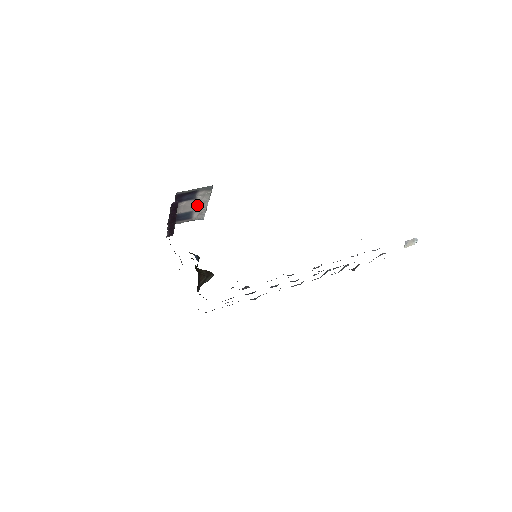
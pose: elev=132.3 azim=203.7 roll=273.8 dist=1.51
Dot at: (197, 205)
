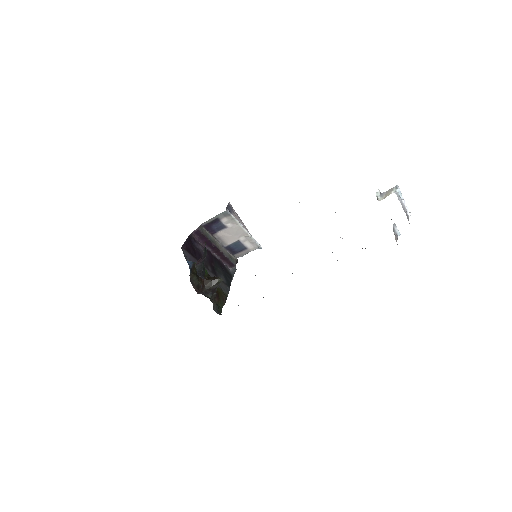
Dot at: (236, 233)
